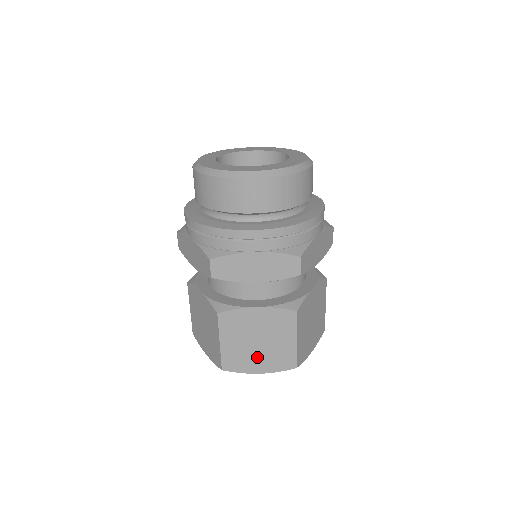
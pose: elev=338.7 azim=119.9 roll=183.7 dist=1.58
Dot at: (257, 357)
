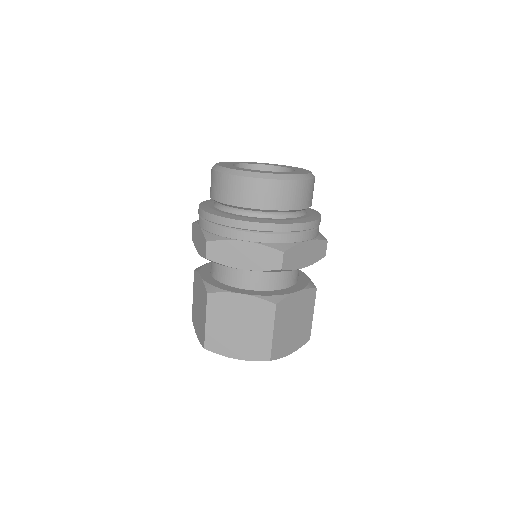
Dot at: (236, 342)
